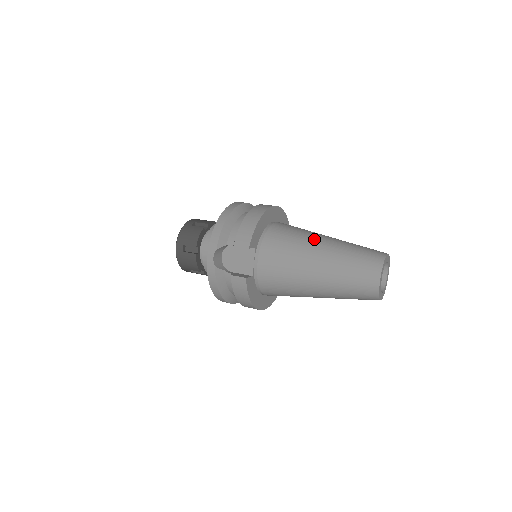
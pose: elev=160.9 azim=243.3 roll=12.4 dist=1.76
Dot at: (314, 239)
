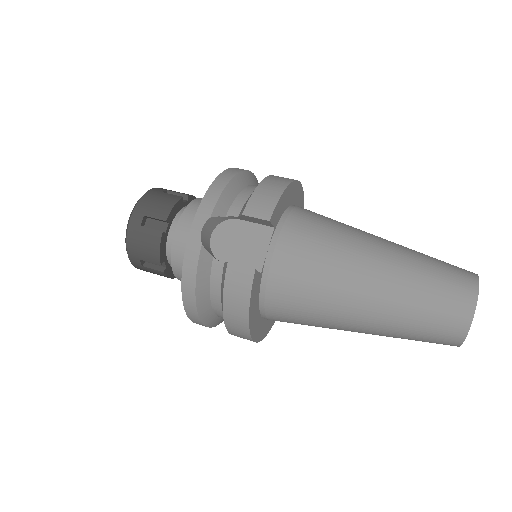
Dot at: (366, 234)
